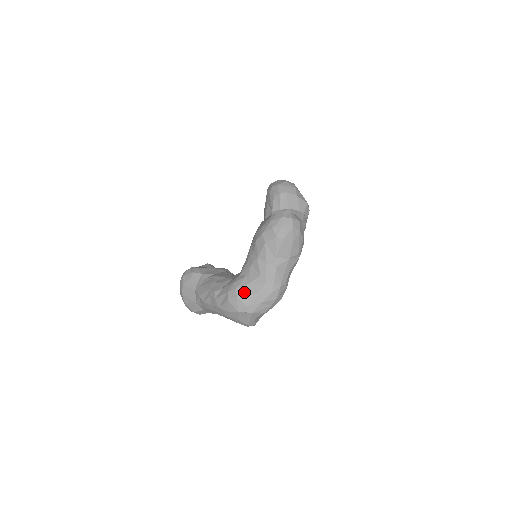
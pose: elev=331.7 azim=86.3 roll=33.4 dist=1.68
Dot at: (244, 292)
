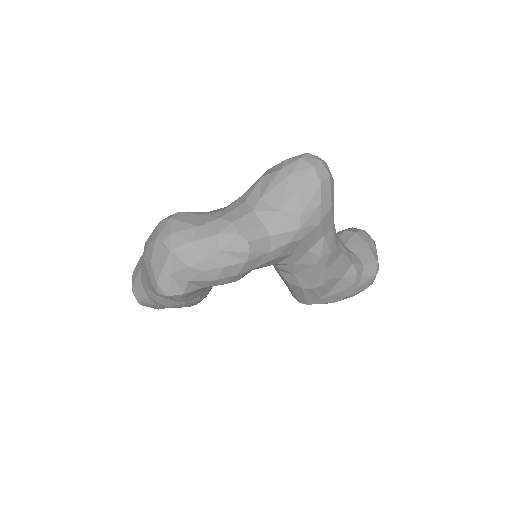
Dot at: (185, 218)
